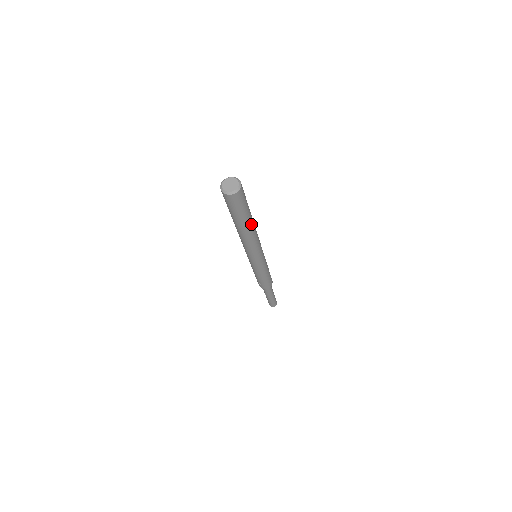
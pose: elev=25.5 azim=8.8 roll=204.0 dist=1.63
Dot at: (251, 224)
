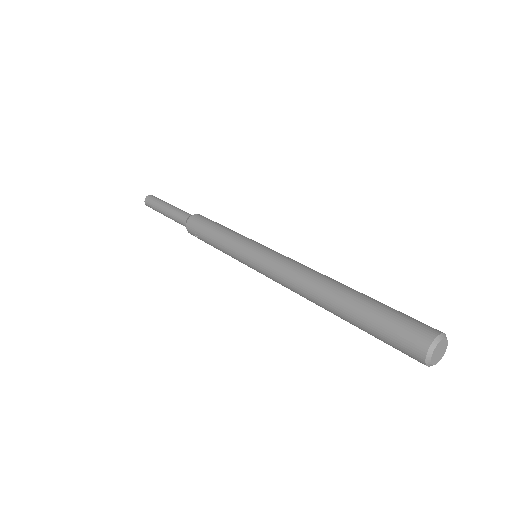
Dot at: occluded
